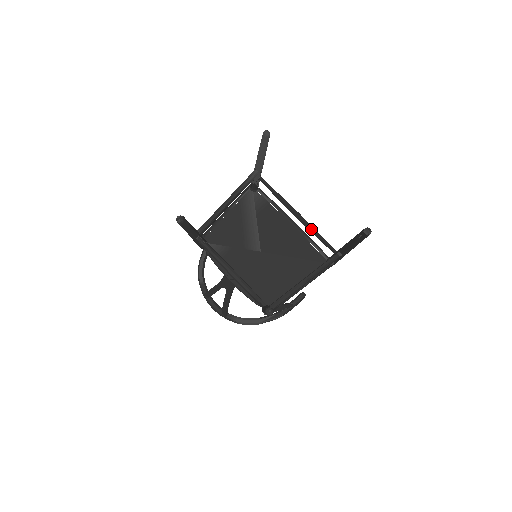
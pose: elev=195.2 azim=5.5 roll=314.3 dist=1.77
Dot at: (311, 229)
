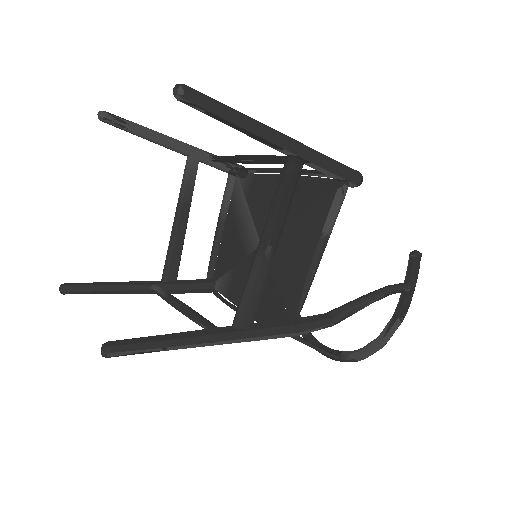
Dot at: (268, 161)
